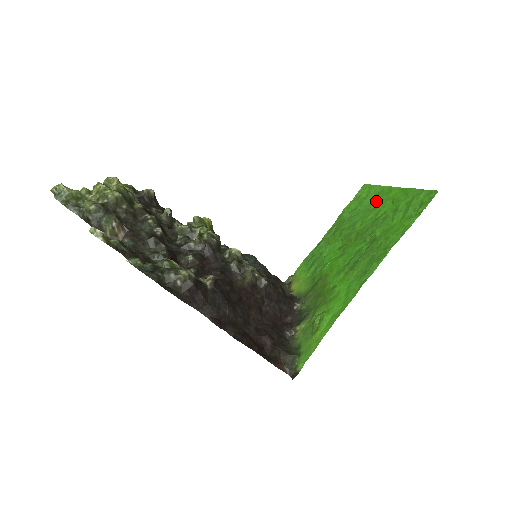
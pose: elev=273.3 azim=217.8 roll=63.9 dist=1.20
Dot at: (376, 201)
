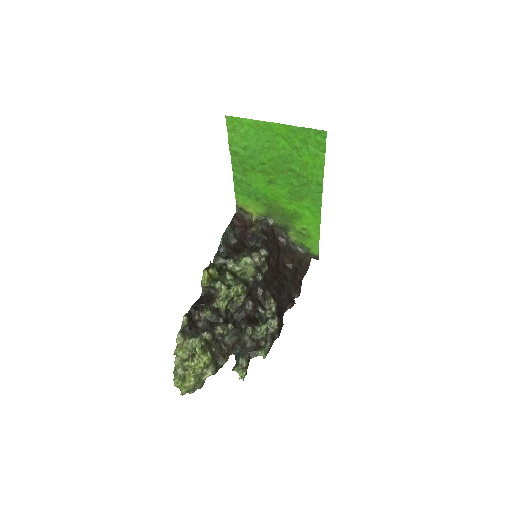
Dot at: (263, 138)
